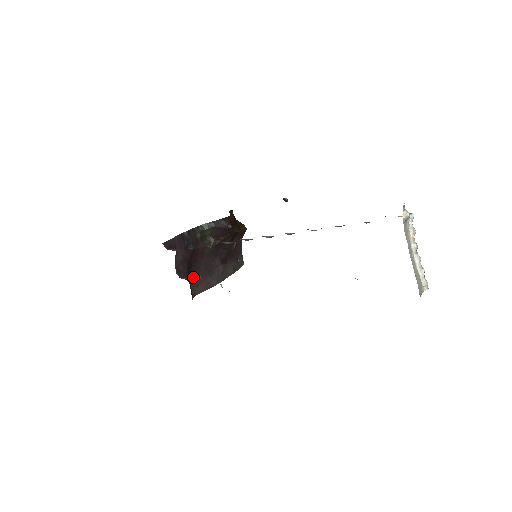
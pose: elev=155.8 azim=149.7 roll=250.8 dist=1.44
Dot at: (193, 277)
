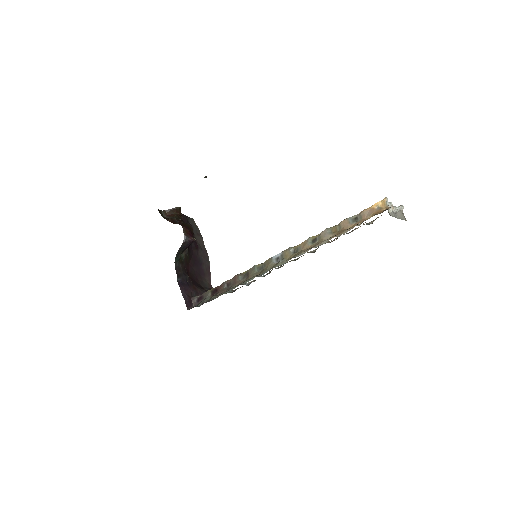
Dot at: (200, 282)
